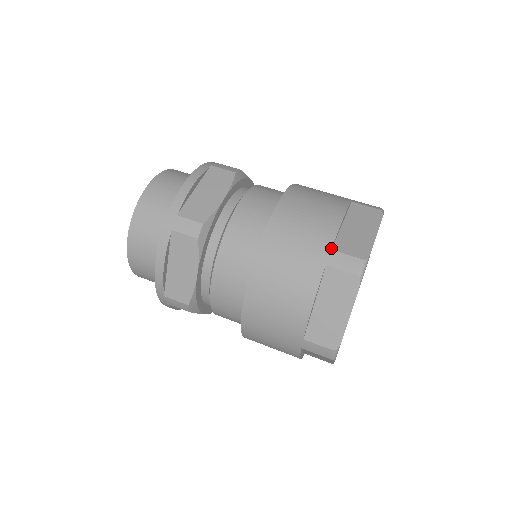
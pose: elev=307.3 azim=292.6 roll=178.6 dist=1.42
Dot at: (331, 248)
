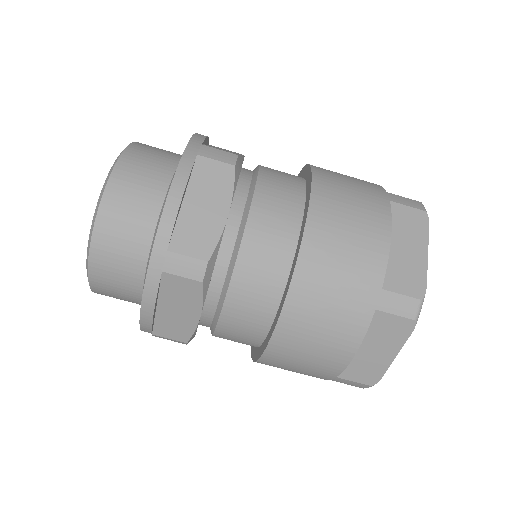
Dot at: (381, 287)
